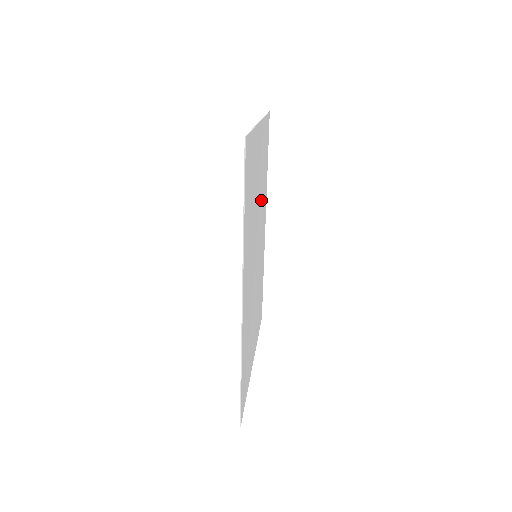
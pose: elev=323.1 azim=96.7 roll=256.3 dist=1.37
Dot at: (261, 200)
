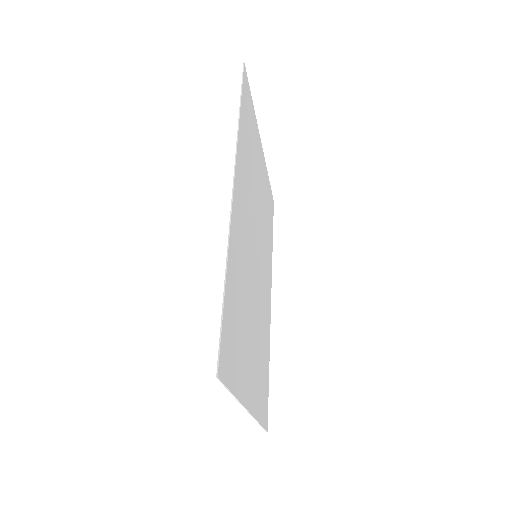
Dot at: (264, 231)
